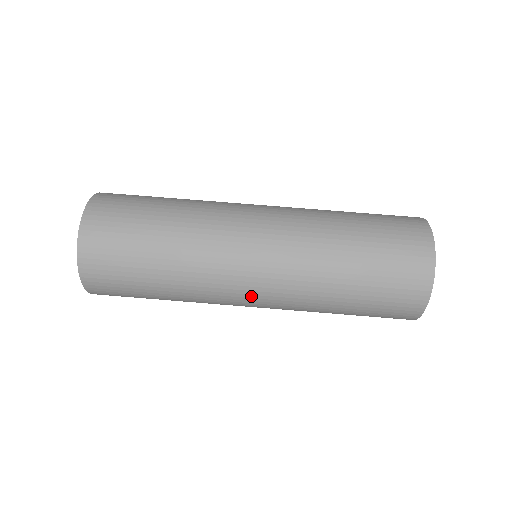
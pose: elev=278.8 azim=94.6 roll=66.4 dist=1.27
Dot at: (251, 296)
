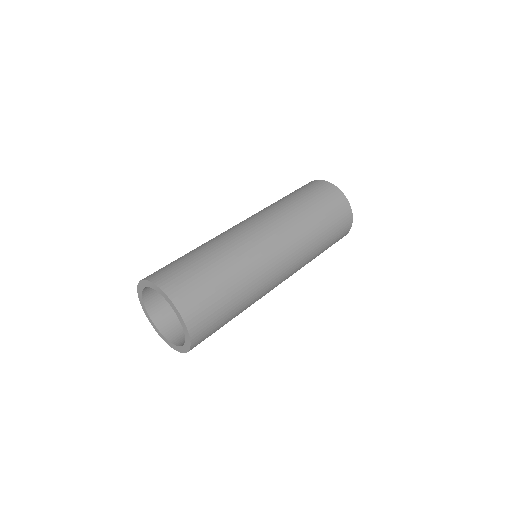
Dot at: (276, 249)
